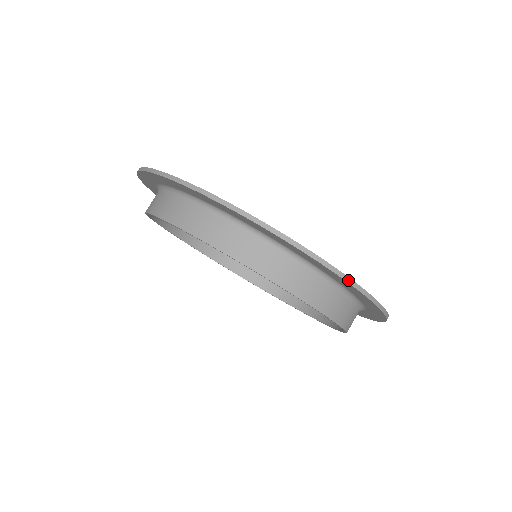
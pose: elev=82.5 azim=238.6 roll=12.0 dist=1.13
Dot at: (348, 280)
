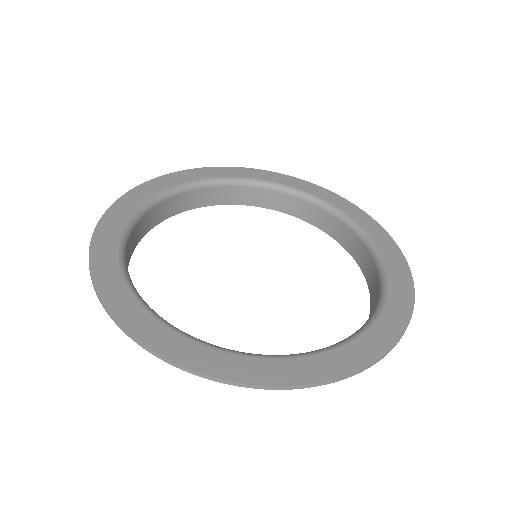
Dot at: (334, 381)
